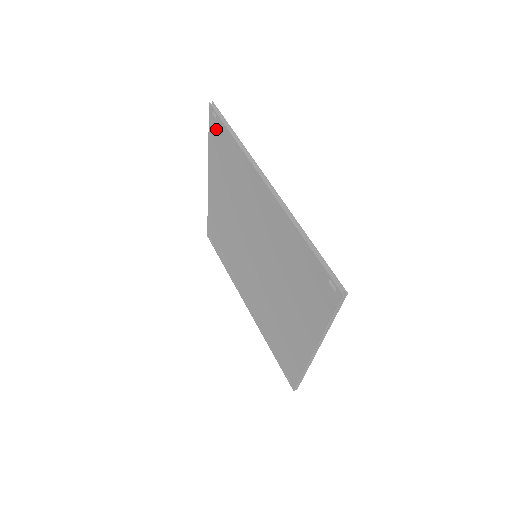
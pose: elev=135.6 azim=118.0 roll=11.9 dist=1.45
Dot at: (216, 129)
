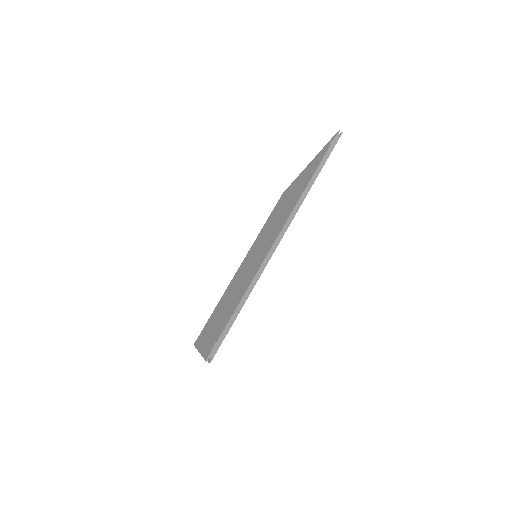
Dot at: (323, 153)
